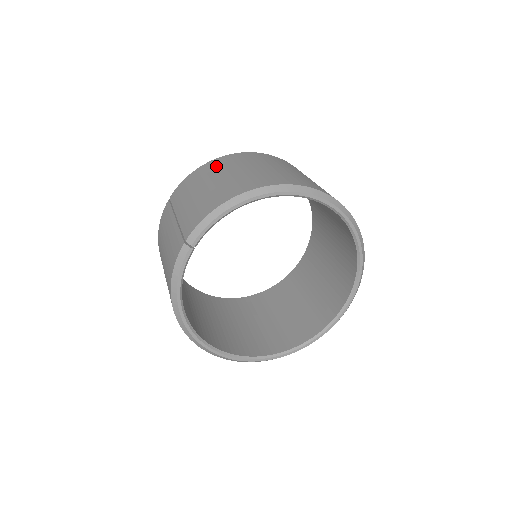
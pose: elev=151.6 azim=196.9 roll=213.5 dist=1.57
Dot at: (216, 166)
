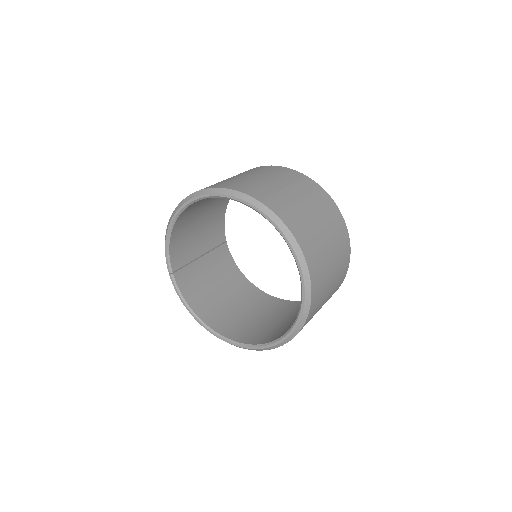
Dot at: occluded
